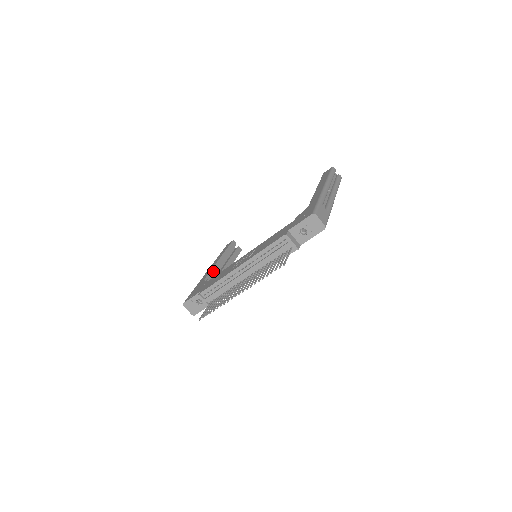
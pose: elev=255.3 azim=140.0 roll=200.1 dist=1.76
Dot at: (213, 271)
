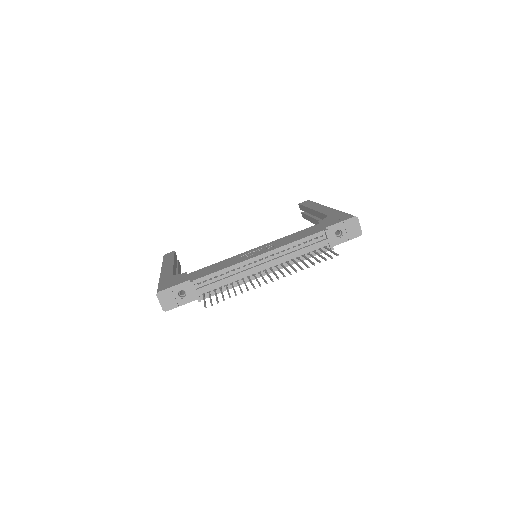
Dot at: (174, 270)
